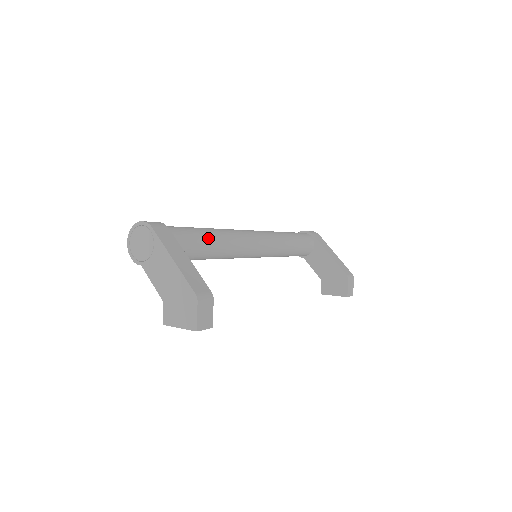
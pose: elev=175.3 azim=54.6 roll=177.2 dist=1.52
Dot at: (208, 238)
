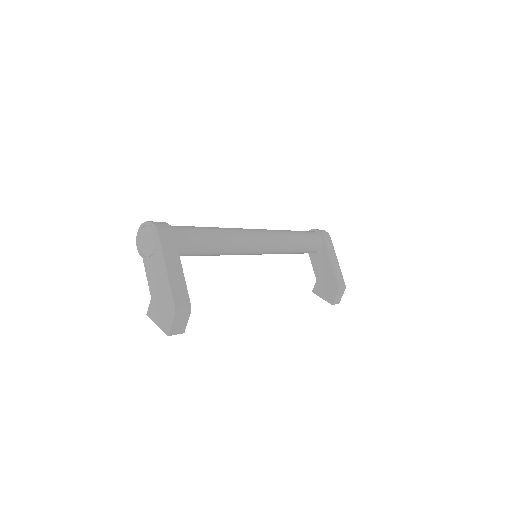
Dot at: (211, 242)
